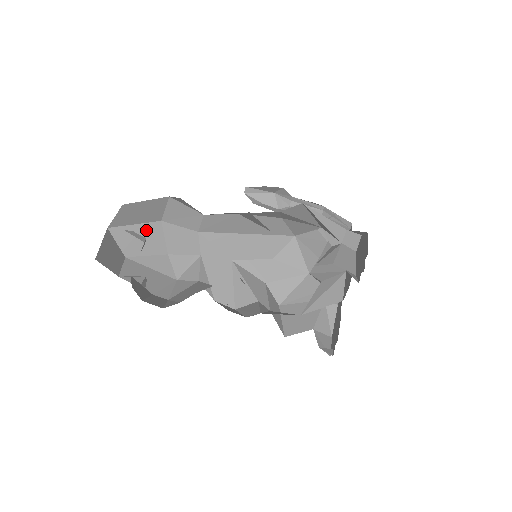
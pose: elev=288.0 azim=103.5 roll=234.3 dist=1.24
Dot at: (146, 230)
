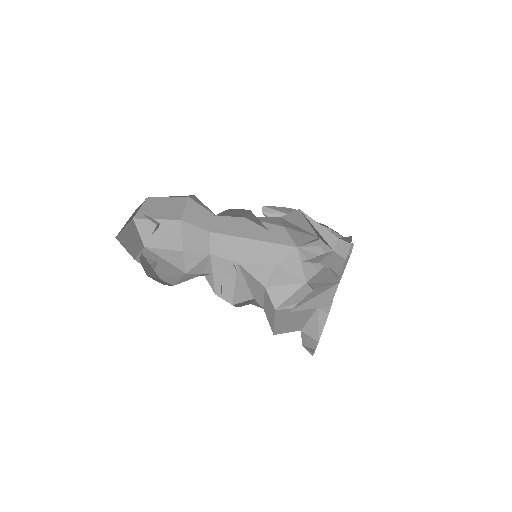
Dot at: (166, 226)
